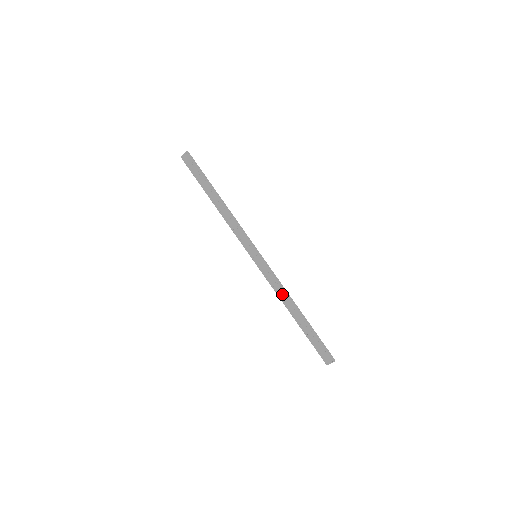
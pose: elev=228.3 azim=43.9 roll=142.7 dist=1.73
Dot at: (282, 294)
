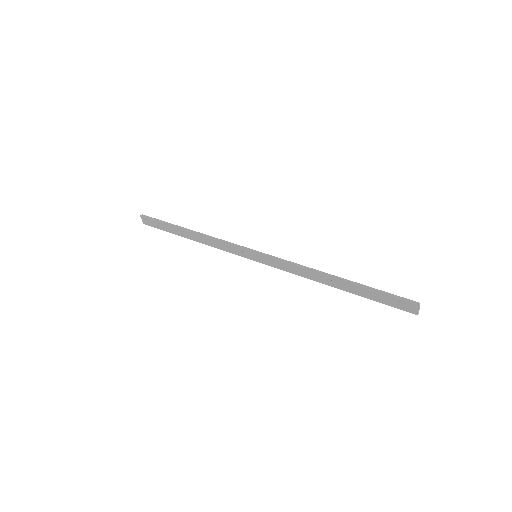
Dot at: (306, 274)
